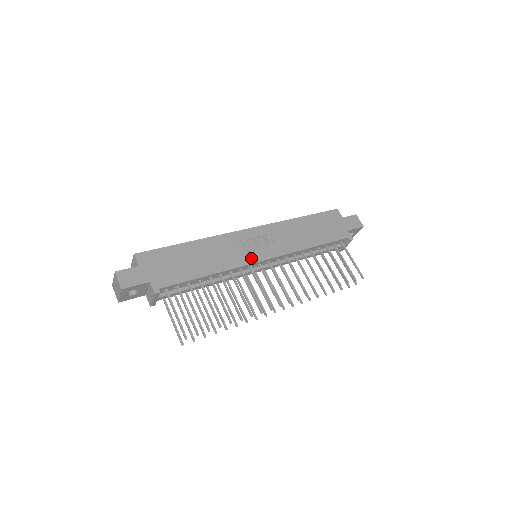
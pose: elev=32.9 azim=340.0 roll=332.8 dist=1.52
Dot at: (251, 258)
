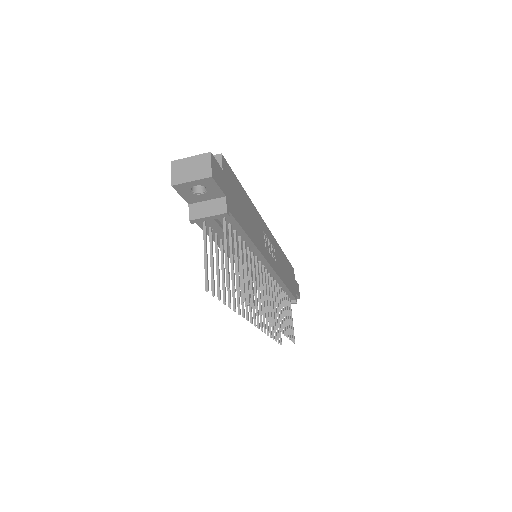
Dot at: (267, 255)
